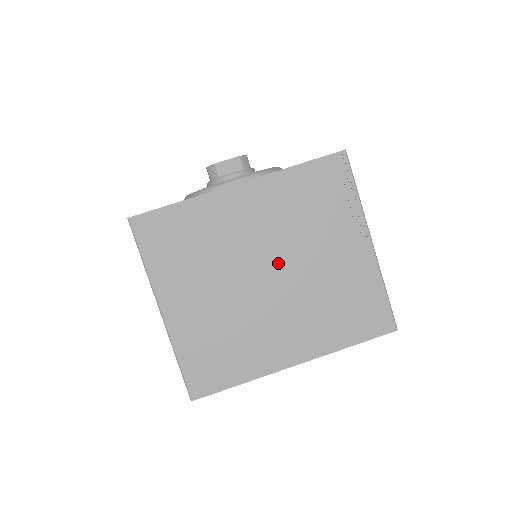
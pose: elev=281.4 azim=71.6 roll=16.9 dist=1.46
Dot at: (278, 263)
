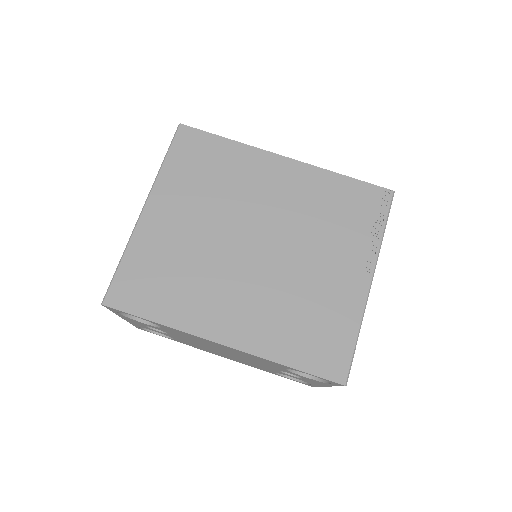
Dot at: (273, 240)
